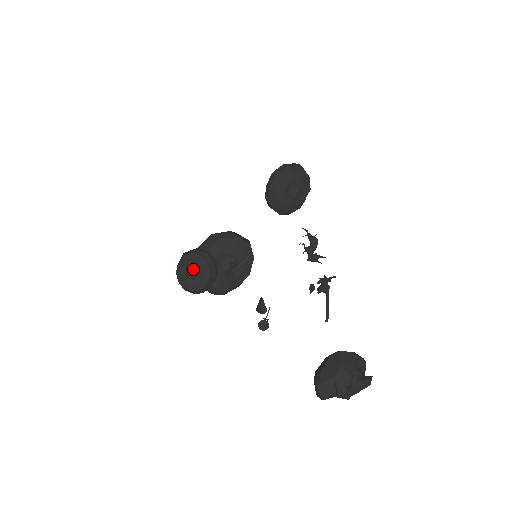
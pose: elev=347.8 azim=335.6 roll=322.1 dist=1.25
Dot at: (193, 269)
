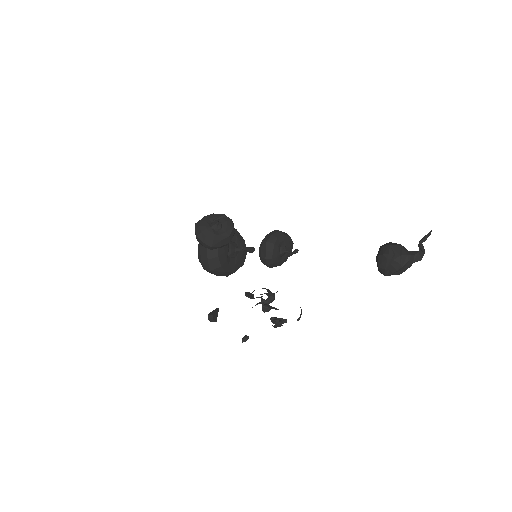
Dot at: (221, 223)
